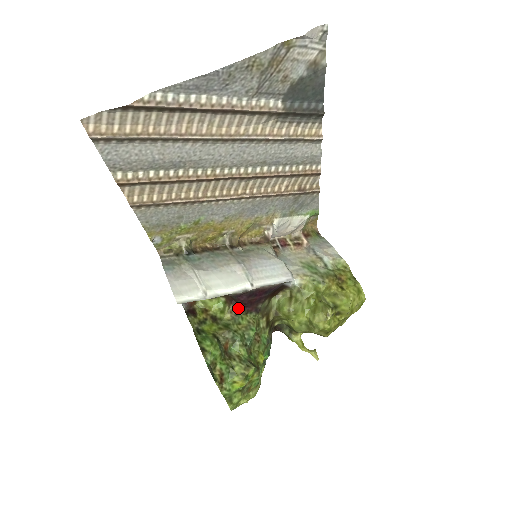
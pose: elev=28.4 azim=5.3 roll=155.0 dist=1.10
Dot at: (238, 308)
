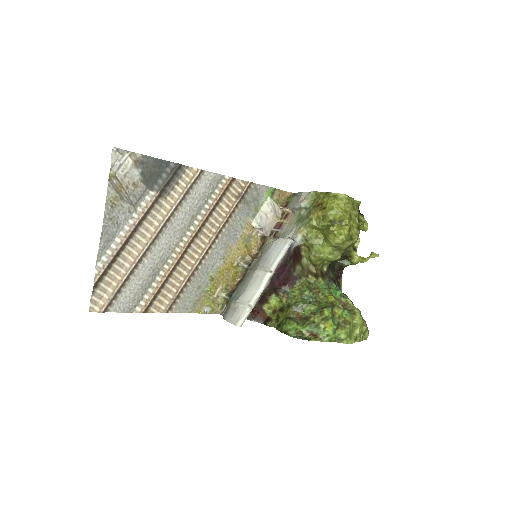
Dot at: (284, 290)
